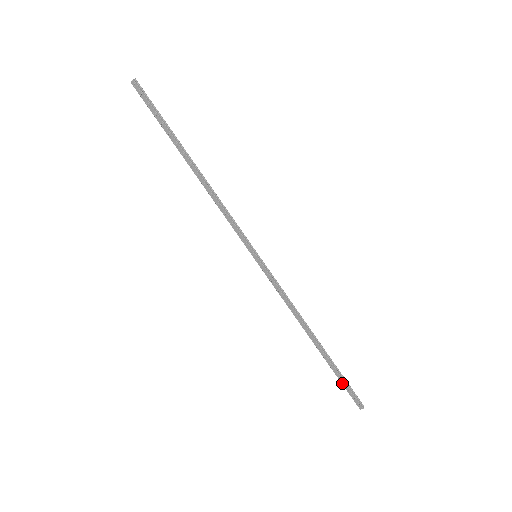
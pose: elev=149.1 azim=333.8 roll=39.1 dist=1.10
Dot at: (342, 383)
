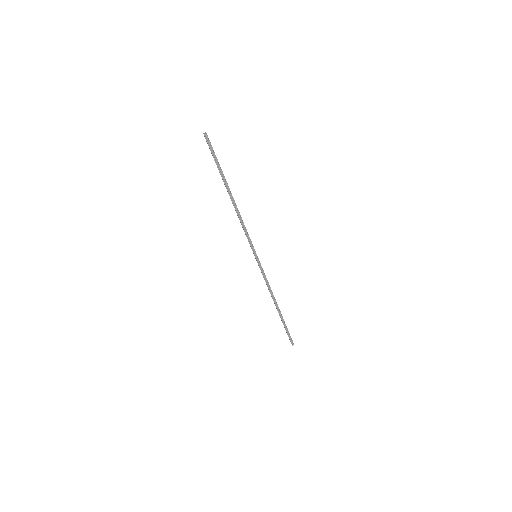
Dot at: occluded
